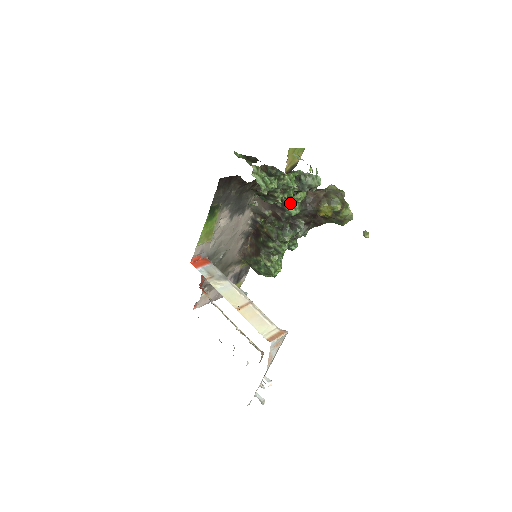
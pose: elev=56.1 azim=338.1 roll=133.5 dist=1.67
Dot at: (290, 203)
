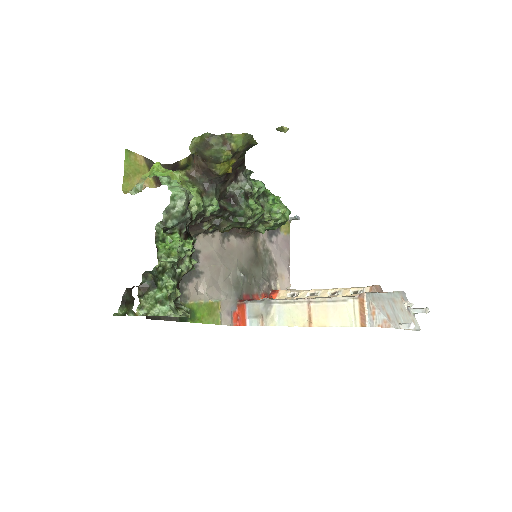
Dot at: (201, 215)
